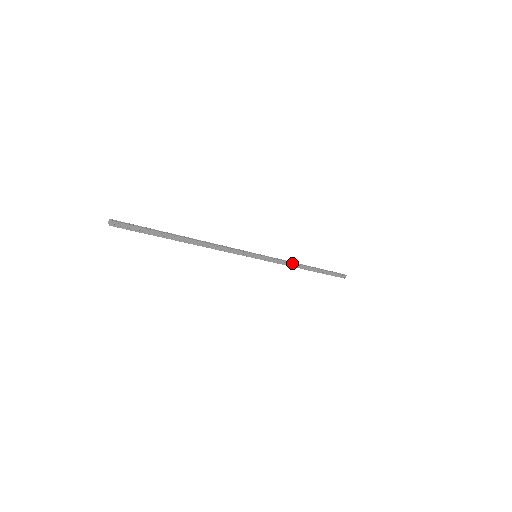
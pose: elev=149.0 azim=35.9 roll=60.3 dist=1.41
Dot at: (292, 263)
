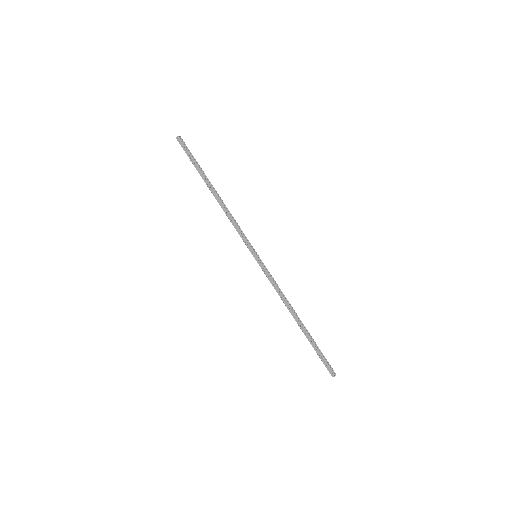
Dot at: (283, 296)
